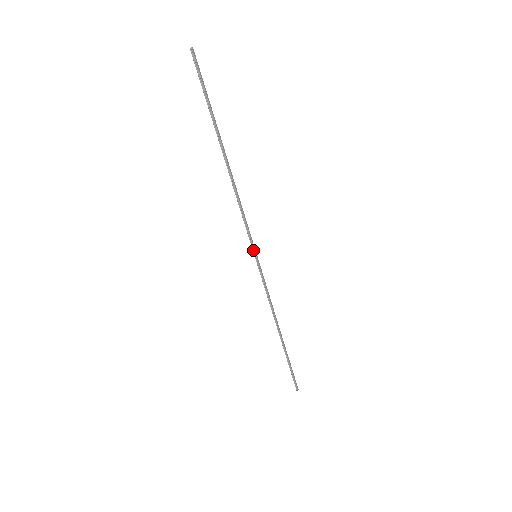
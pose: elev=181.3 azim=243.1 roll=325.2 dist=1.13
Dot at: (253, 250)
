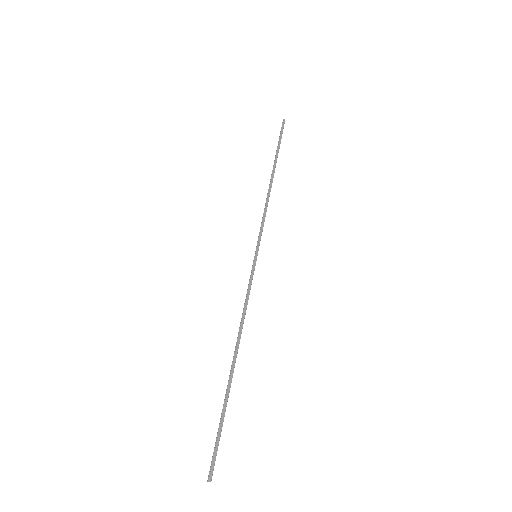
Dot at: (256, 249)
